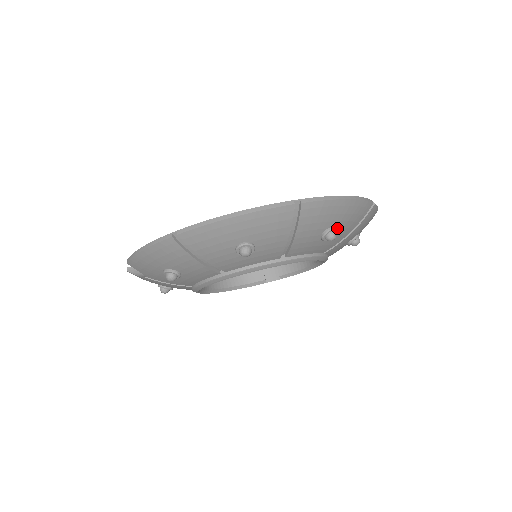
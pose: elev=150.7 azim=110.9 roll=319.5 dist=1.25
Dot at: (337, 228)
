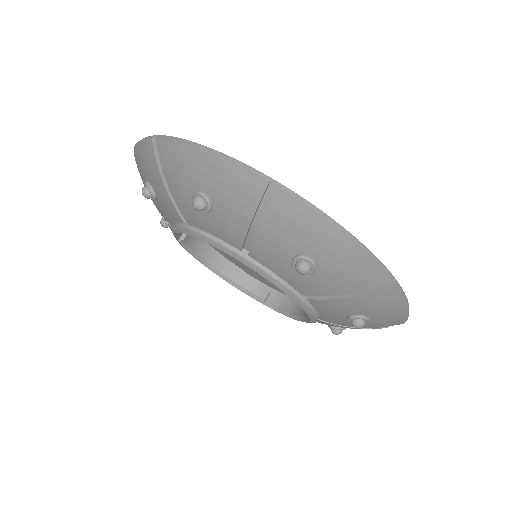
Dot at: (319, 266)
